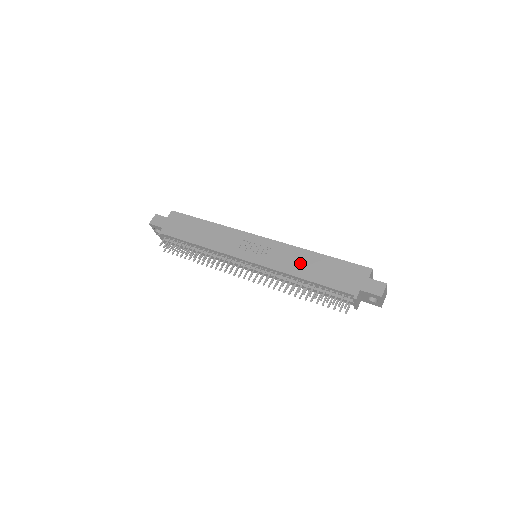
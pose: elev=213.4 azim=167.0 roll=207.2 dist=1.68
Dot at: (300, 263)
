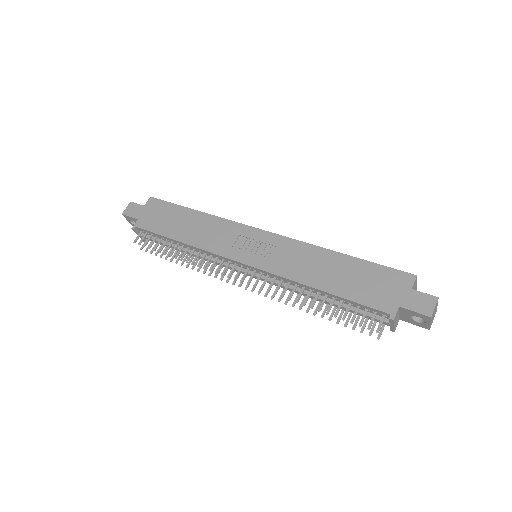
Dot at: (314, 267)
